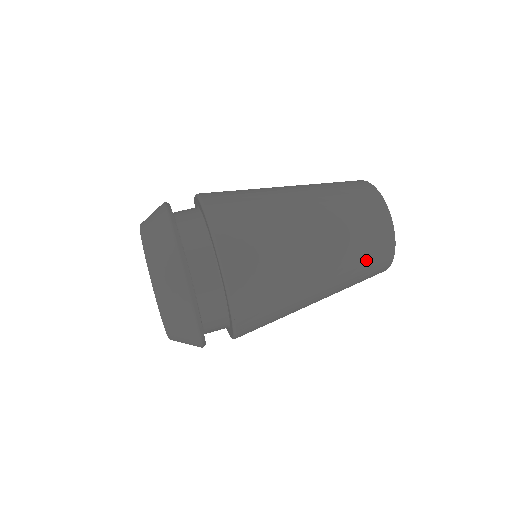
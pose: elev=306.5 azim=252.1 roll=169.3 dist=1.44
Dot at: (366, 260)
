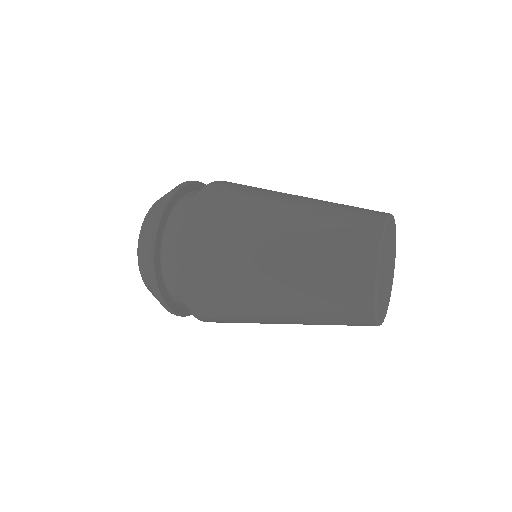
Dot at: (347, 212)
